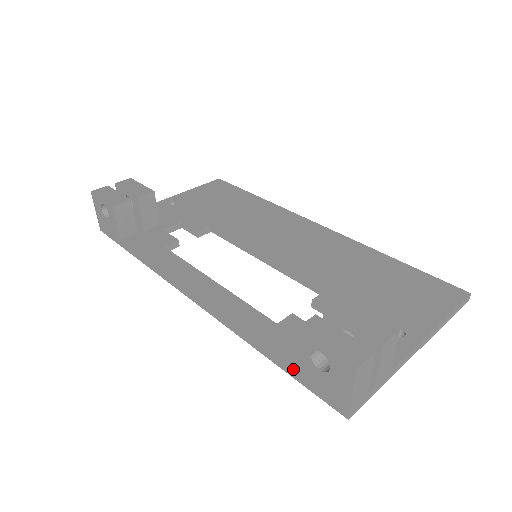
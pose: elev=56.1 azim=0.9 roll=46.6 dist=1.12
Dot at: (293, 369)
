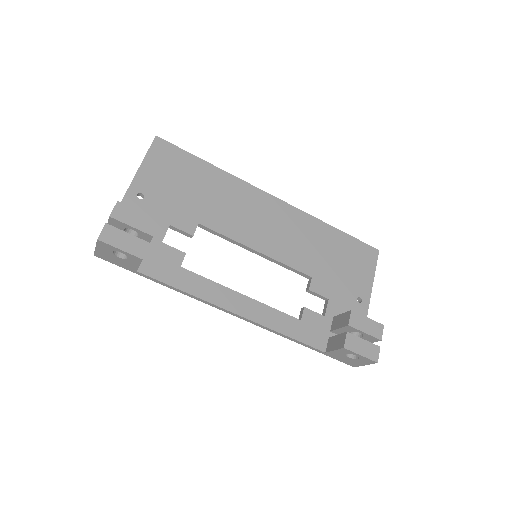
Dot at: (325, 352)
